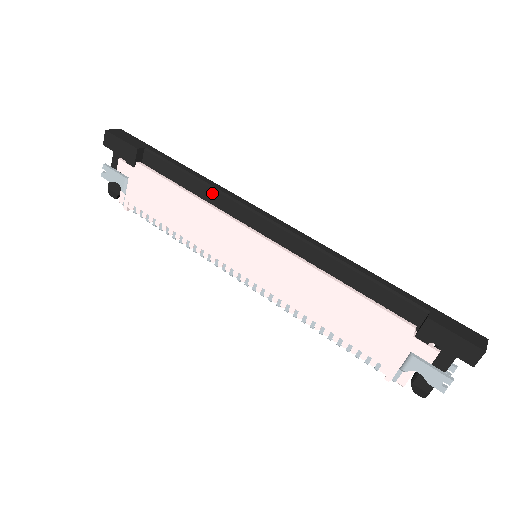
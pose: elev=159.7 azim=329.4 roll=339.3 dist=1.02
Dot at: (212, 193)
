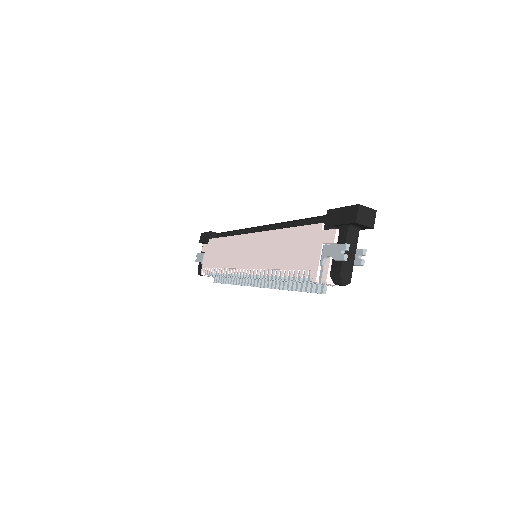
Dot at: (240, 233)
